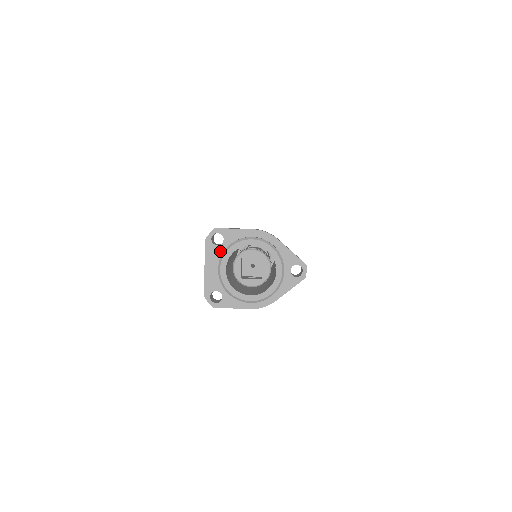
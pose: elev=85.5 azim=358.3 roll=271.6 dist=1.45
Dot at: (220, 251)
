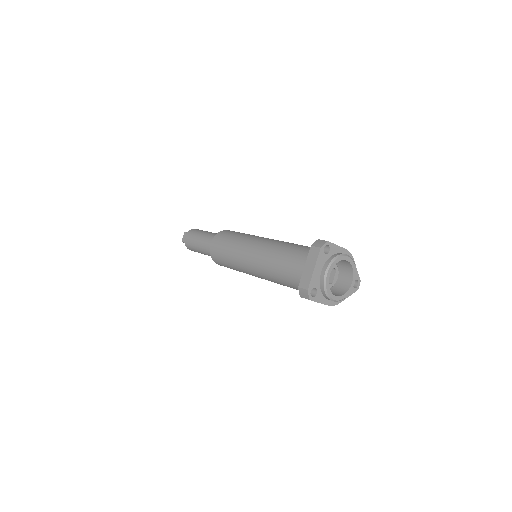
Dot at: (326, 259)
